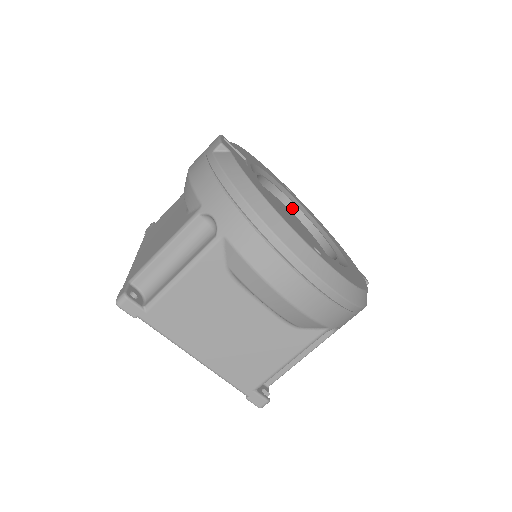
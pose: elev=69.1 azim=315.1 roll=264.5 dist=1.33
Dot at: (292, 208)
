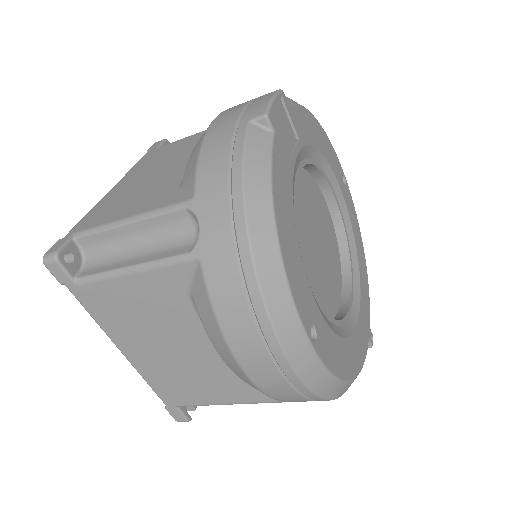
Dot at: (334, 211)
